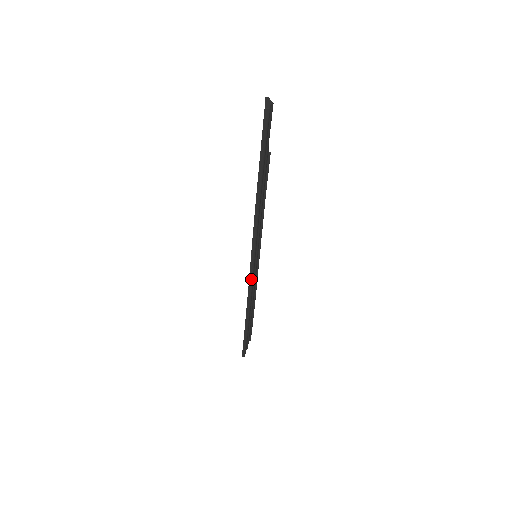
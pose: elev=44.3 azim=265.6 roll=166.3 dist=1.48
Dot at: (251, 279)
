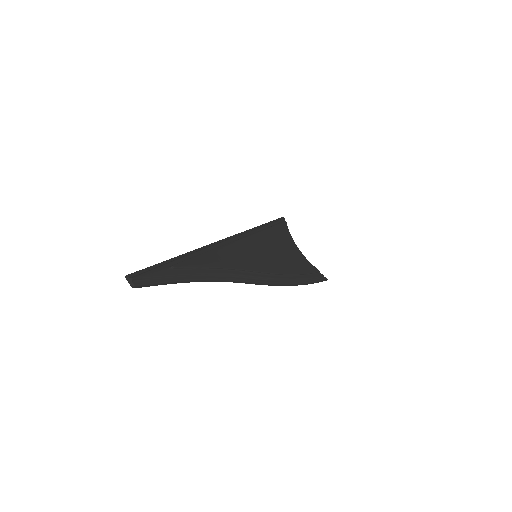
Dot at: (265, 284)
